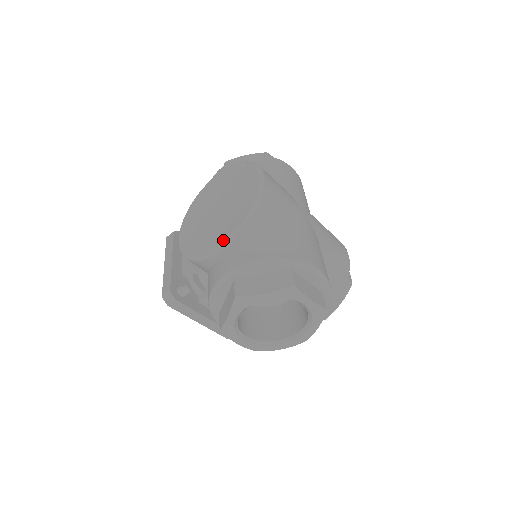
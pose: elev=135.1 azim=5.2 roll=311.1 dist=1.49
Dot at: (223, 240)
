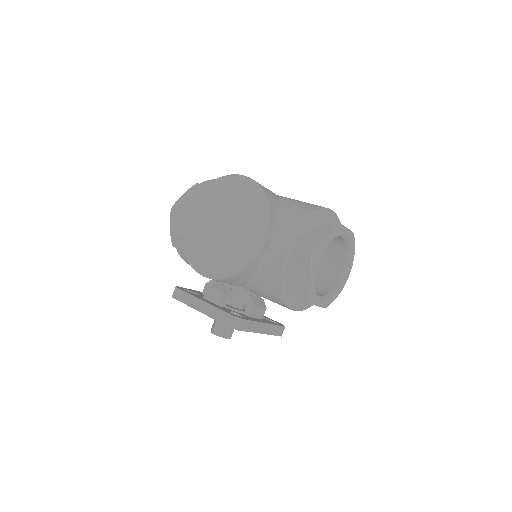
Dot at: (261, 232)
